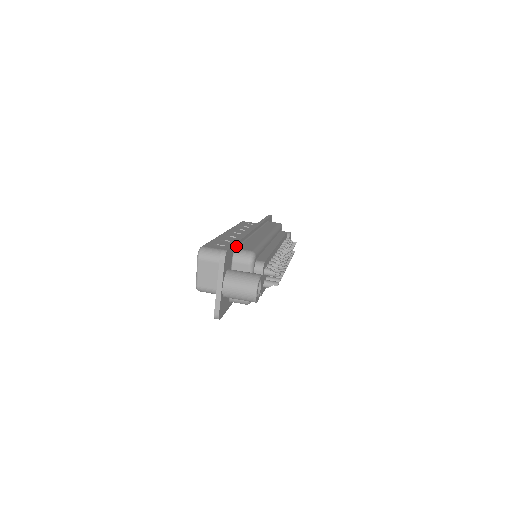
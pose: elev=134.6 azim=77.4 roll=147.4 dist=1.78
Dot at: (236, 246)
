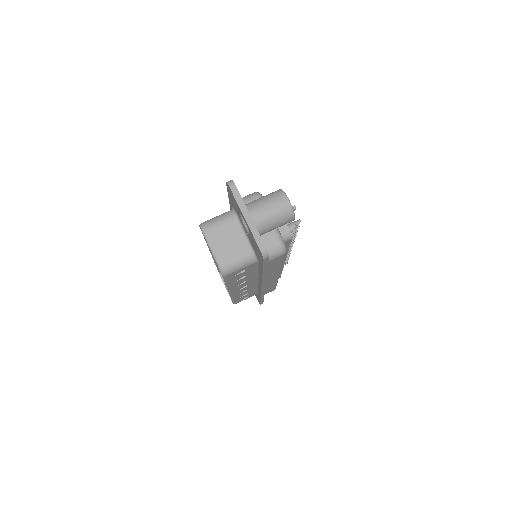
Dot at: occluded
